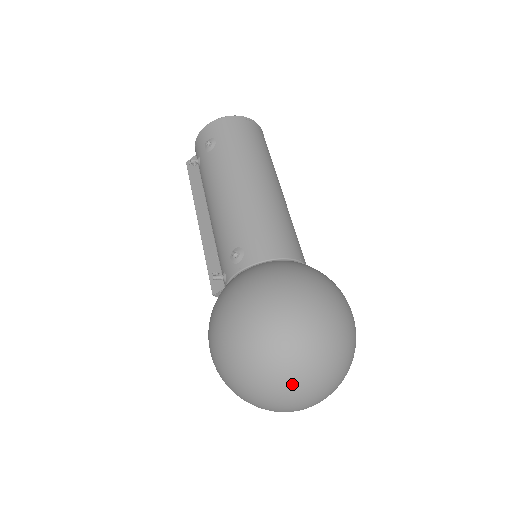
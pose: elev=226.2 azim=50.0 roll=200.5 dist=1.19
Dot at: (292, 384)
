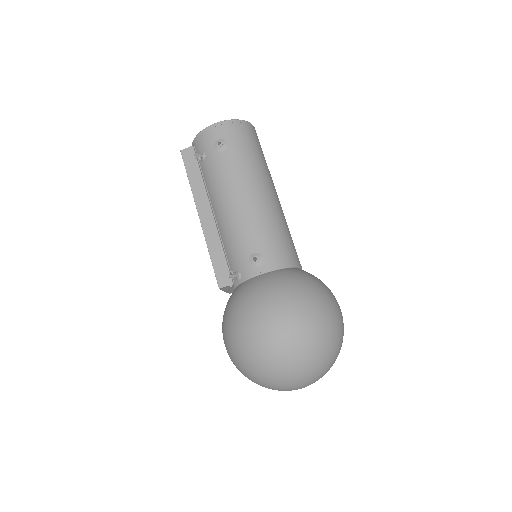
Dot at: (310, 373)
